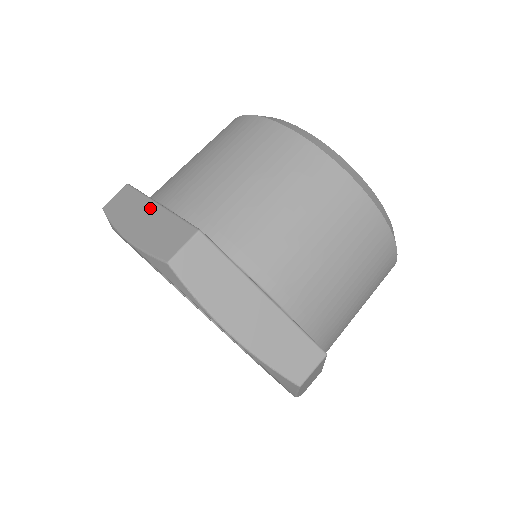
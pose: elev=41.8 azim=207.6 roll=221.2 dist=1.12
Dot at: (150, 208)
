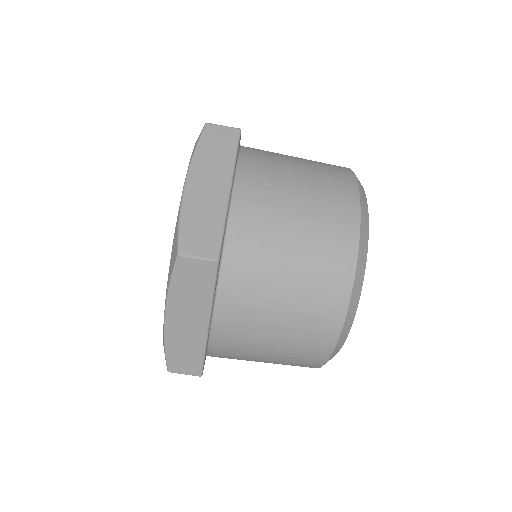
Dot at: occluded
